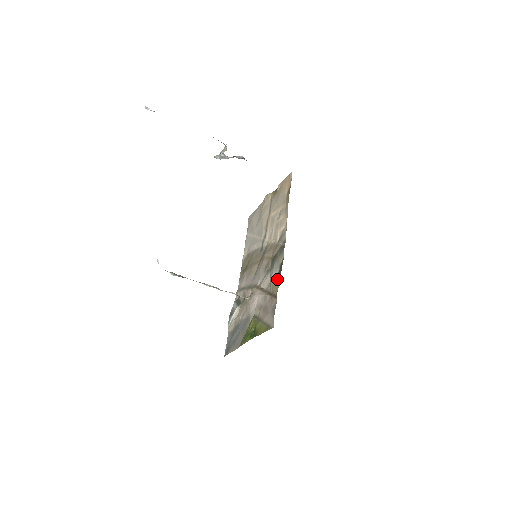
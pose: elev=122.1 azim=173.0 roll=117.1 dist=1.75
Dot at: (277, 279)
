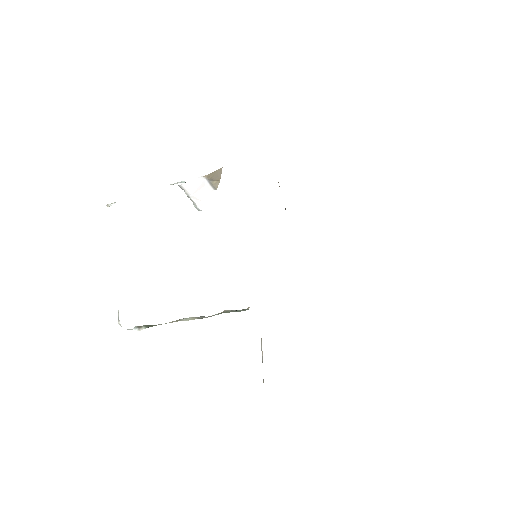
Dot at: occluded
